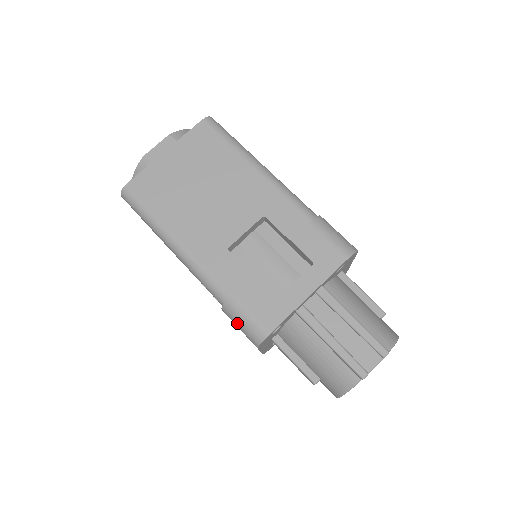
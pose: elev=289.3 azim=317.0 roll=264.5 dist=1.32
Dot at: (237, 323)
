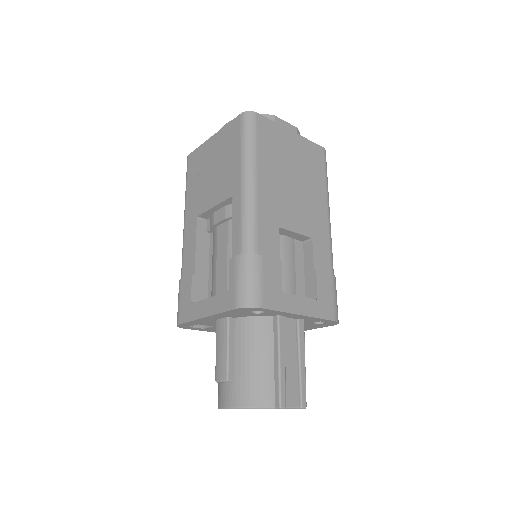
Dot at: (242, 276)
